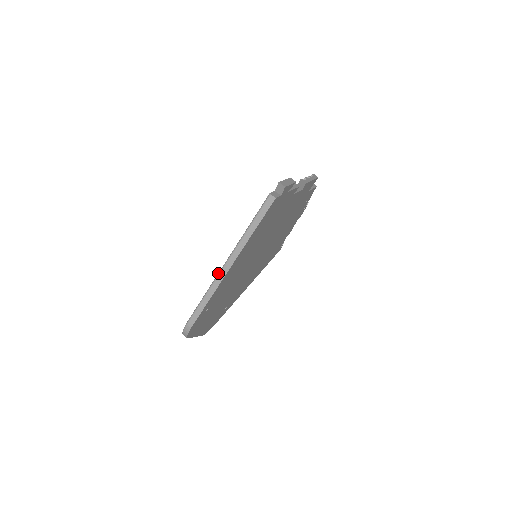
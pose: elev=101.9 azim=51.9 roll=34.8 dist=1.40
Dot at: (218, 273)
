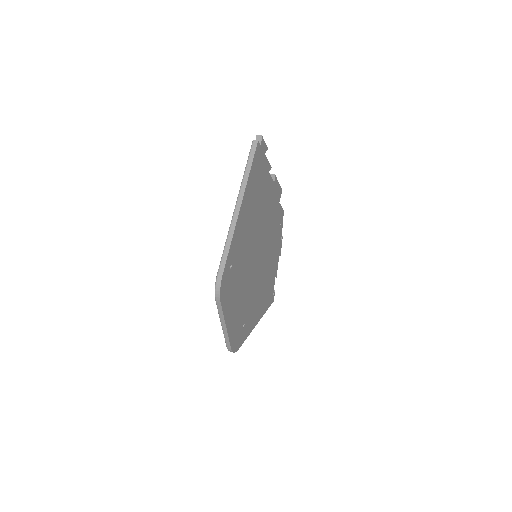
Dot at: (232, 216)
